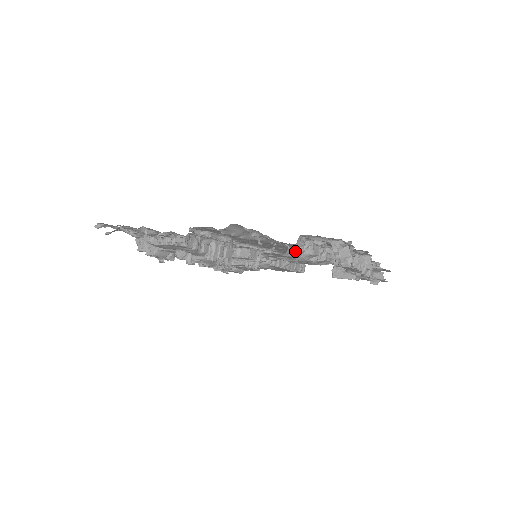
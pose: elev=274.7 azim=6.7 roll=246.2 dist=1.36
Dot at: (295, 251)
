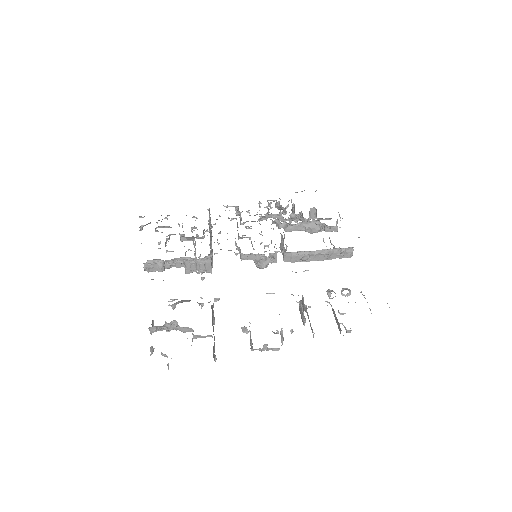
Dot at: (164, 328)
